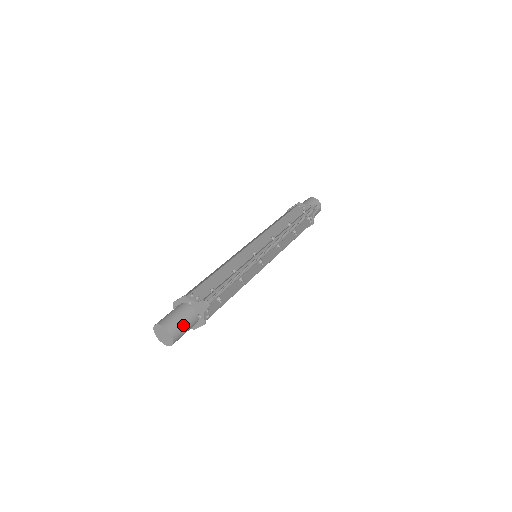
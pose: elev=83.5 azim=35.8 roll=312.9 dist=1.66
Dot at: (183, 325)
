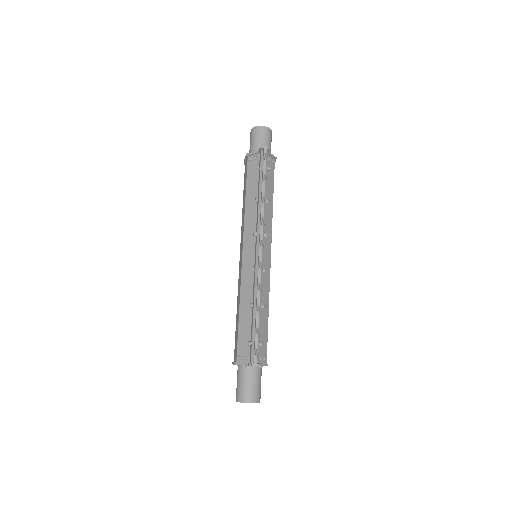
Dot at: (254, 386)
